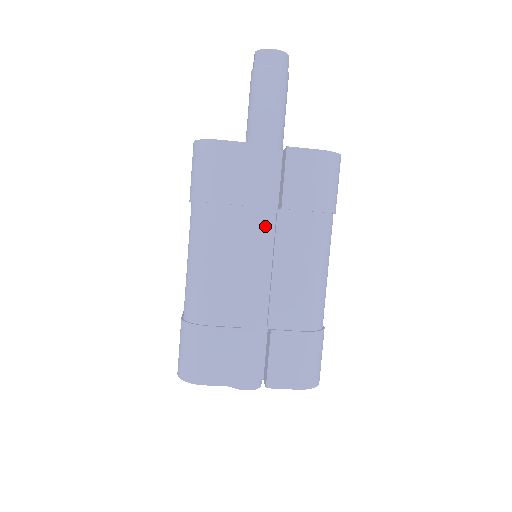
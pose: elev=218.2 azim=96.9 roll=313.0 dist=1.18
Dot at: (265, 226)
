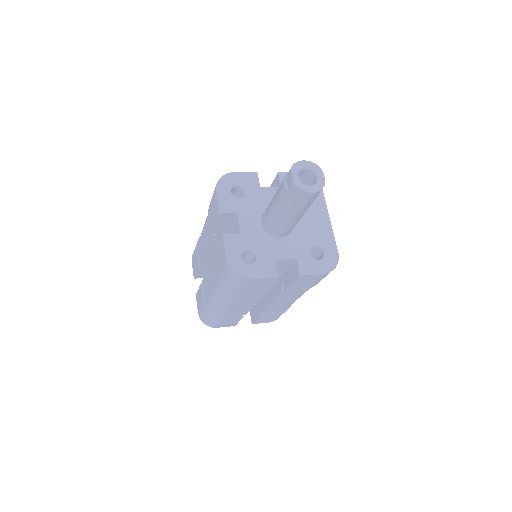
Dot at: occluded
